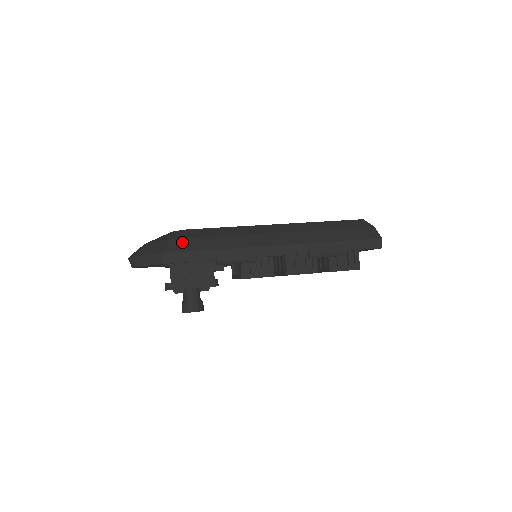
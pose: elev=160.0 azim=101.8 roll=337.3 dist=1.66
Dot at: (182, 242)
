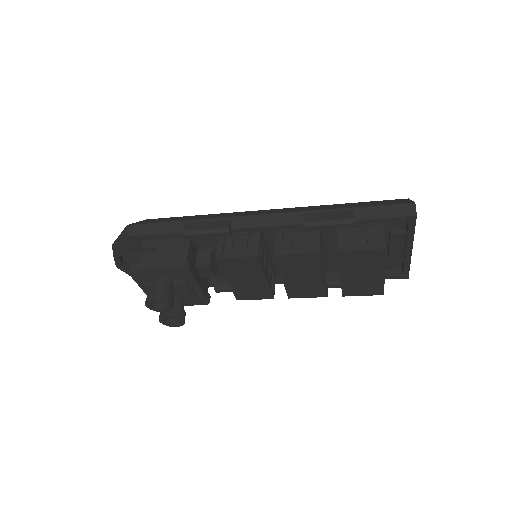
Dot at: (156, 219)
